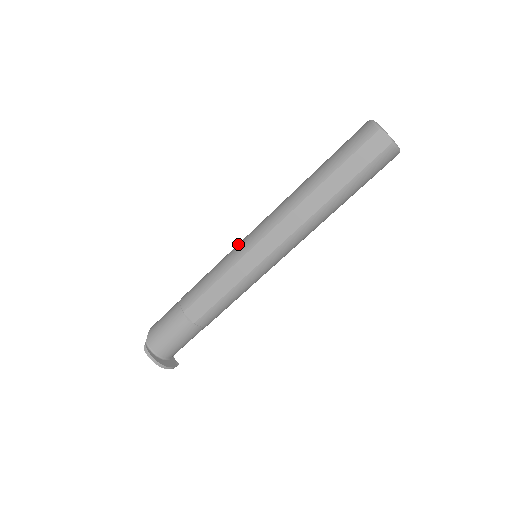
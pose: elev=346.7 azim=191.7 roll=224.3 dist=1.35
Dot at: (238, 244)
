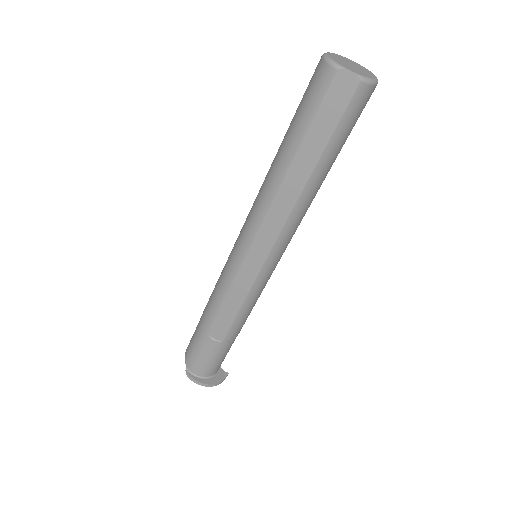
Dot at: (231, 251)
